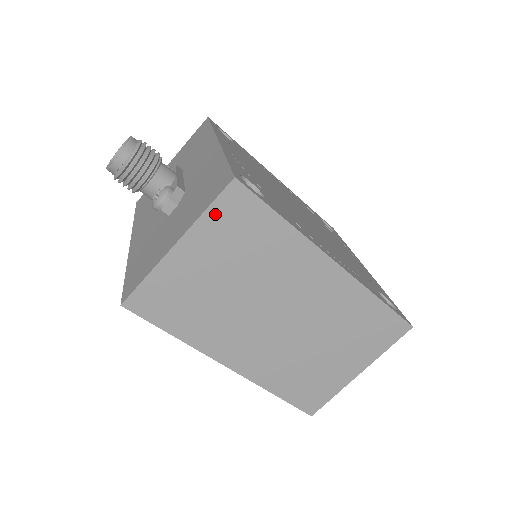
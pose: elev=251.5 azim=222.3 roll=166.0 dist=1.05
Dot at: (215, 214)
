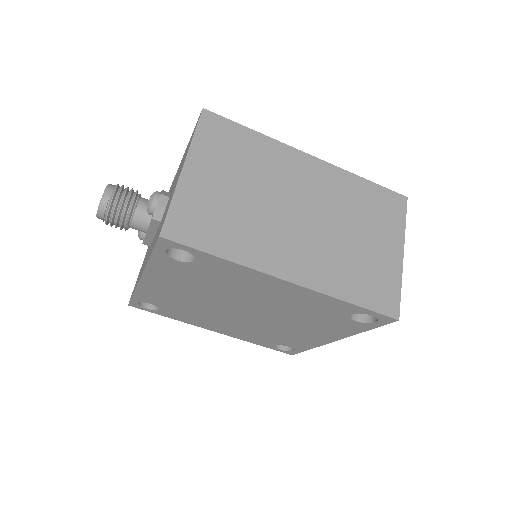
Dot at: (202, 137)
